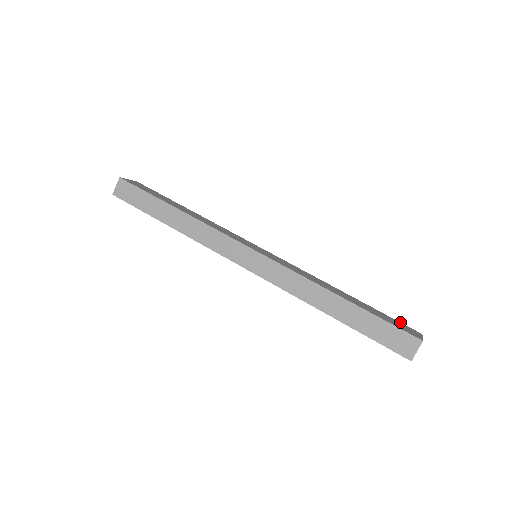
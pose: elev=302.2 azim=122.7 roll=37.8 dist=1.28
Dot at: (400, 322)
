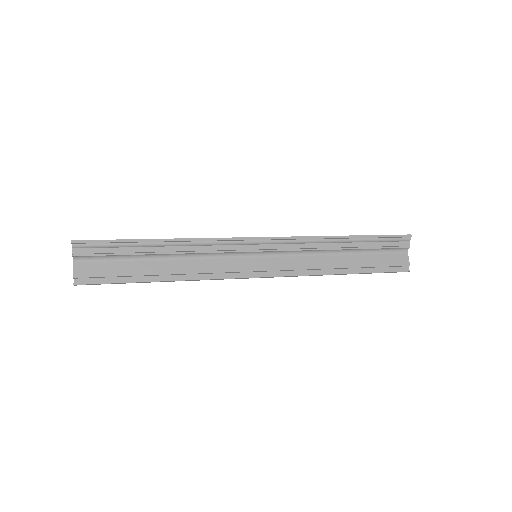
Dot at: occluded
